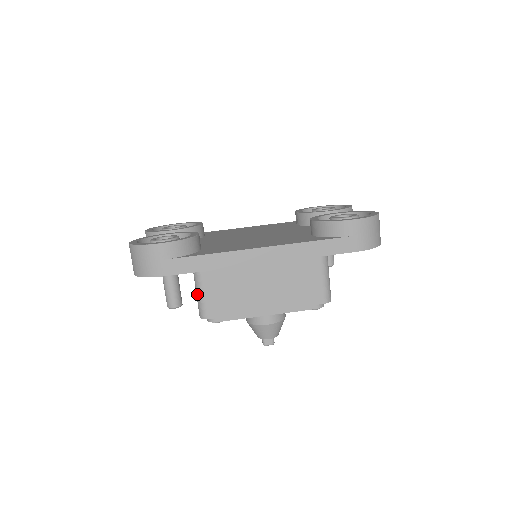
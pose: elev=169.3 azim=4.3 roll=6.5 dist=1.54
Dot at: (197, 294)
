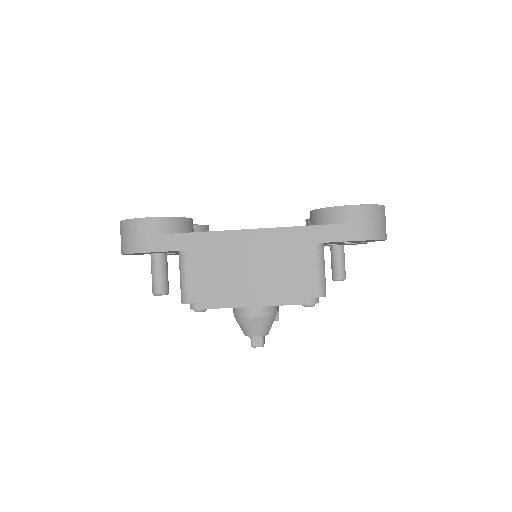
Dot at: (180, 276)
